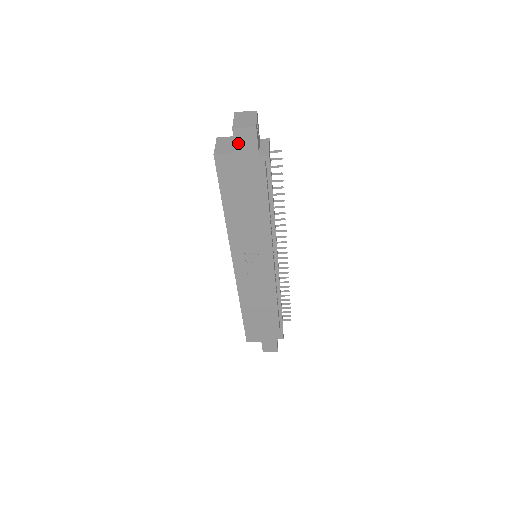
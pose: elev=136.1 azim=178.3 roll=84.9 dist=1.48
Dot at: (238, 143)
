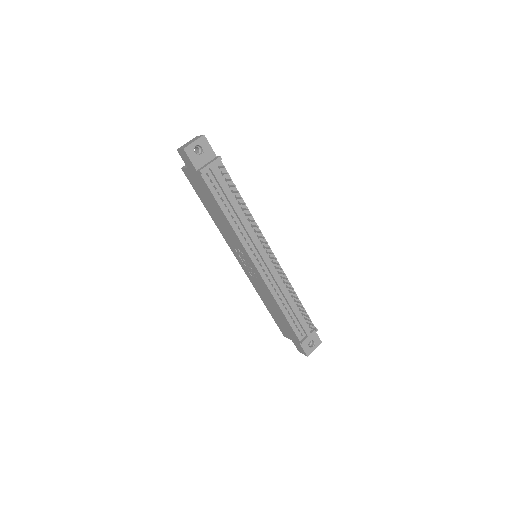
Dot at: (184, 160)
